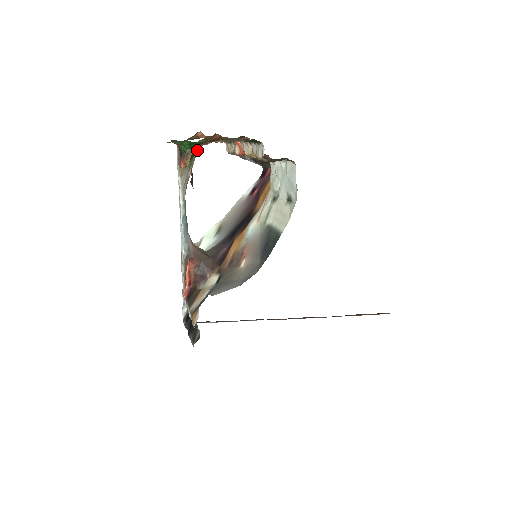
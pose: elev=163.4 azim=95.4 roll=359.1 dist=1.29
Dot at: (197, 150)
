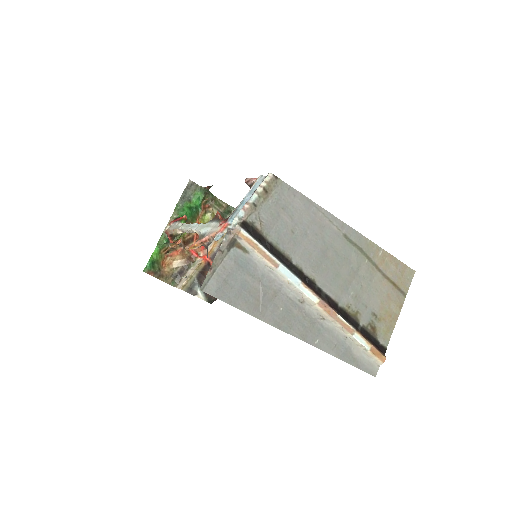
Dot at: occluded
